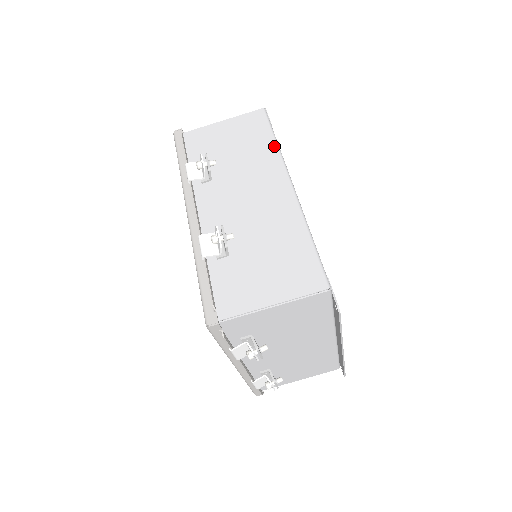
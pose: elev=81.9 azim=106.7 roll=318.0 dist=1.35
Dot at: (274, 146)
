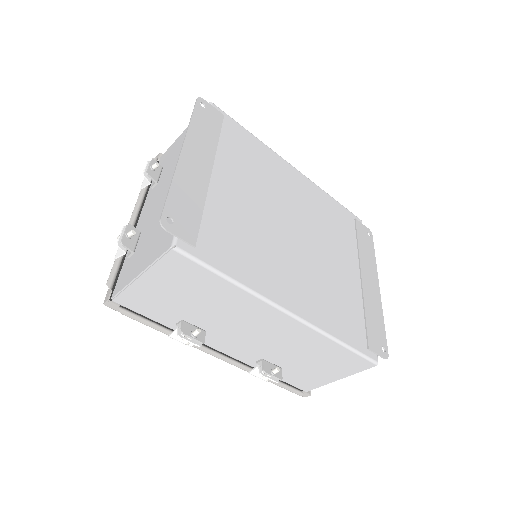
Dot at: (236, 289)
